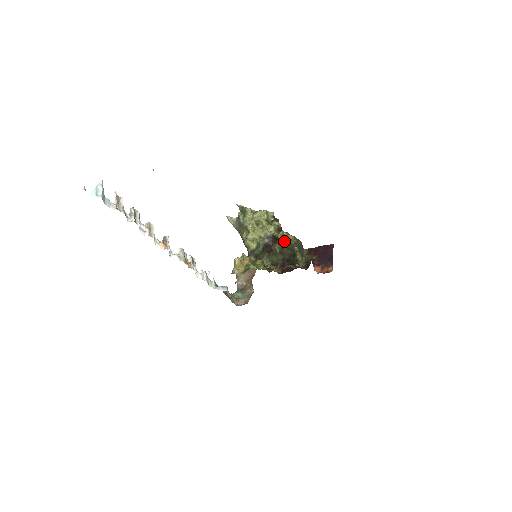
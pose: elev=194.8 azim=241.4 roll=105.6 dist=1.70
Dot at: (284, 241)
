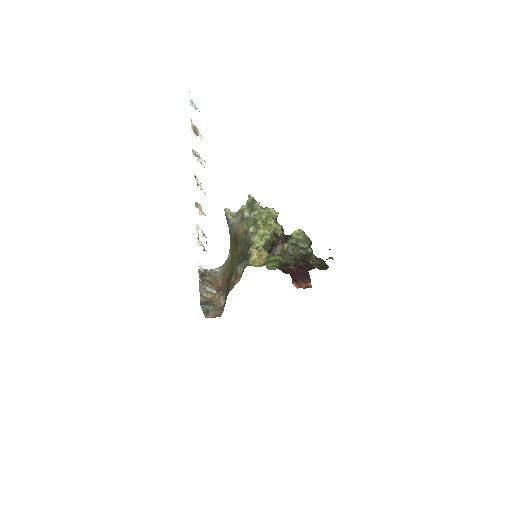
Dot at: (299, 240)
